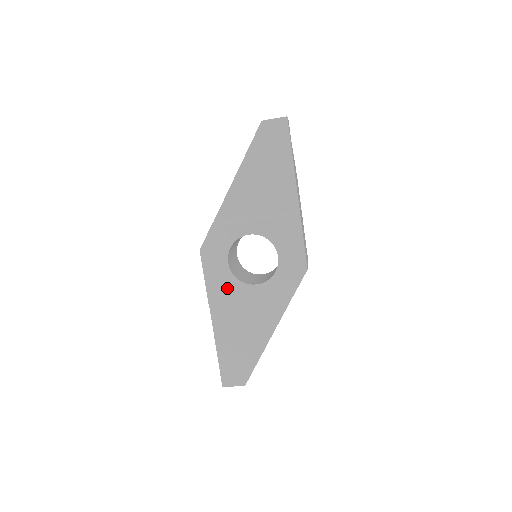
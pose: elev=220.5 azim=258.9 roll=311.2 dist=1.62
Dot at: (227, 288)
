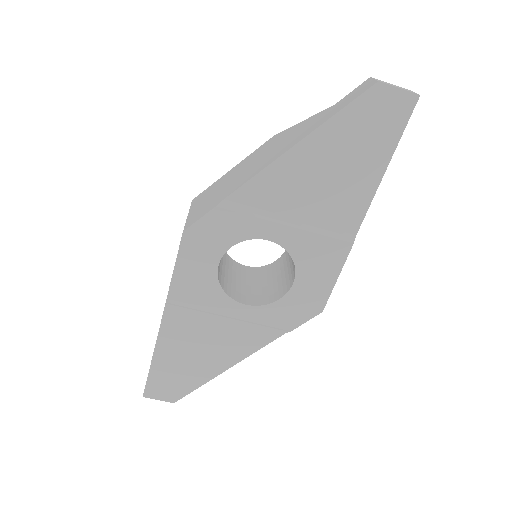
Dot at: (202, 294)
